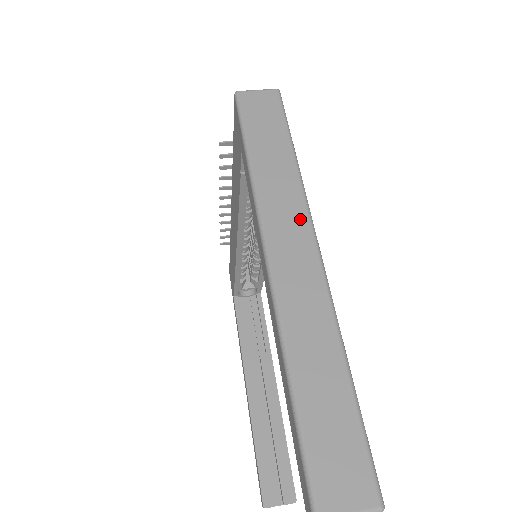
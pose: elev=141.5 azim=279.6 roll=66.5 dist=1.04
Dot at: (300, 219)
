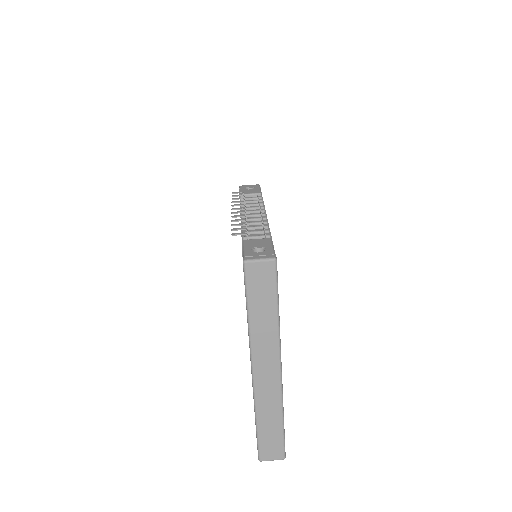
Dot at: (274, 355)
